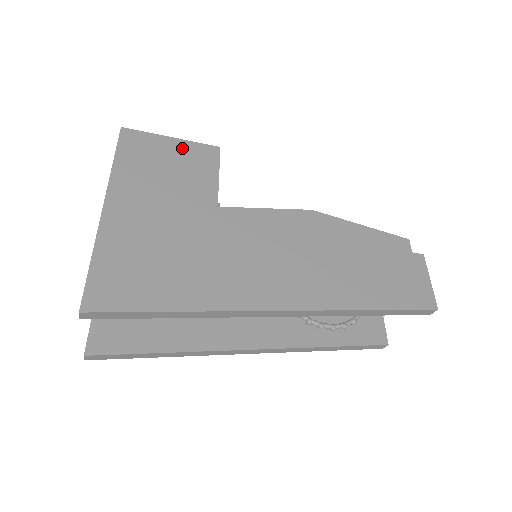
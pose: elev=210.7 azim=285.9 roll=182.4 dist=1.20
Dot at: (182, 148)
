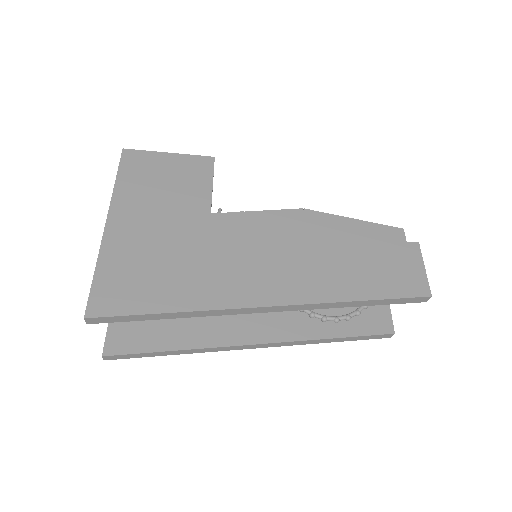
Dot at: (178, 162)
